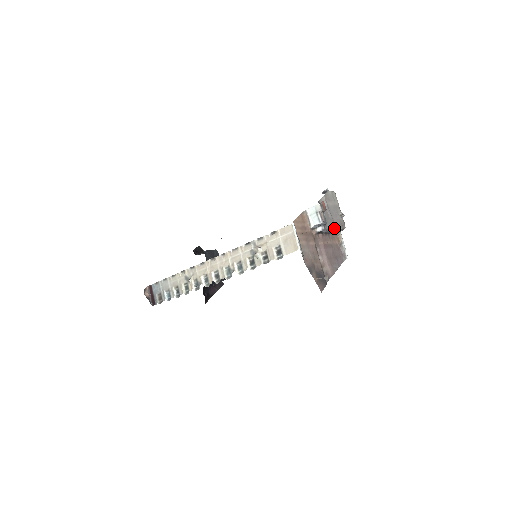
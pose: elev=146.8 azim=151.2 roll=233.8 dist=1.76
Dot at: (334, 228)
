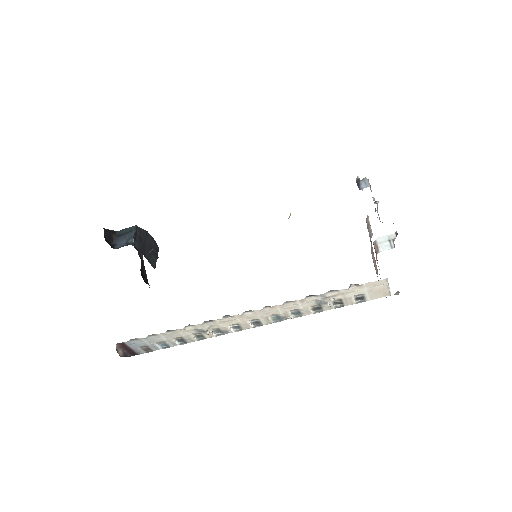
Dot at: occluded
